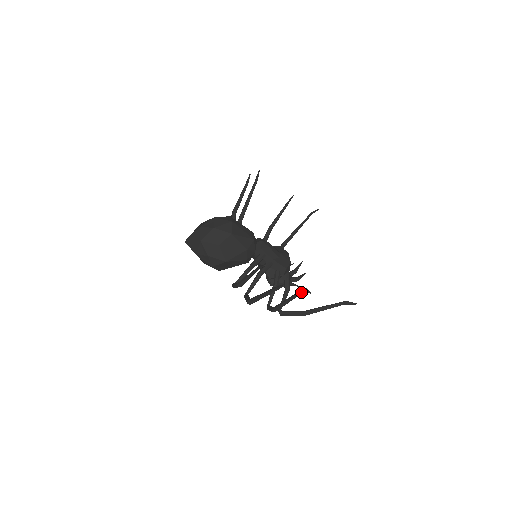
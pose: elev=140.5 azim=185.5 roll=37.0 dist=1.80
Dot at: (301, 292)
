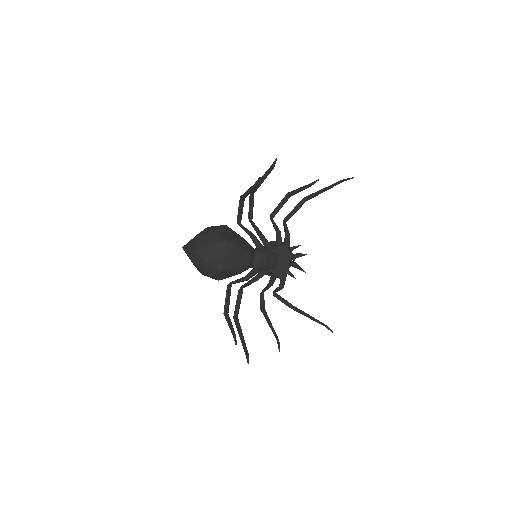
Dot at: occluded
